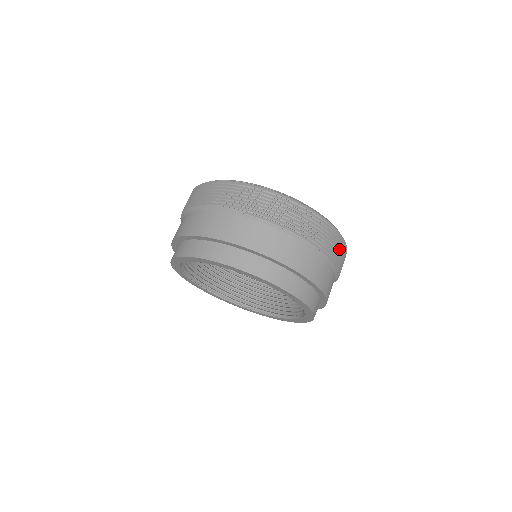
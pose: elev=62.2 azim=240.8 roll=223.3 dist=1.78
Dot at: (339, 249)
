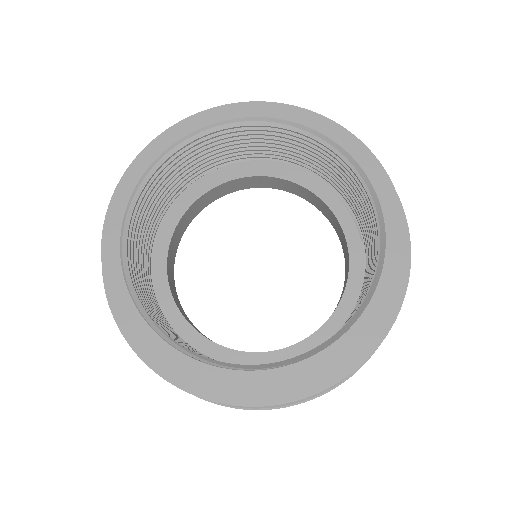
Dot at: occluded
